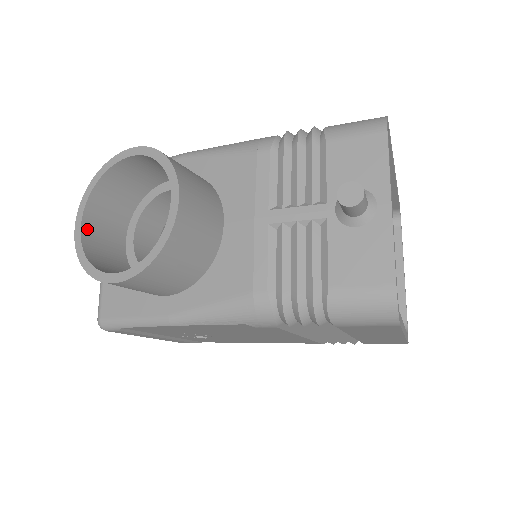
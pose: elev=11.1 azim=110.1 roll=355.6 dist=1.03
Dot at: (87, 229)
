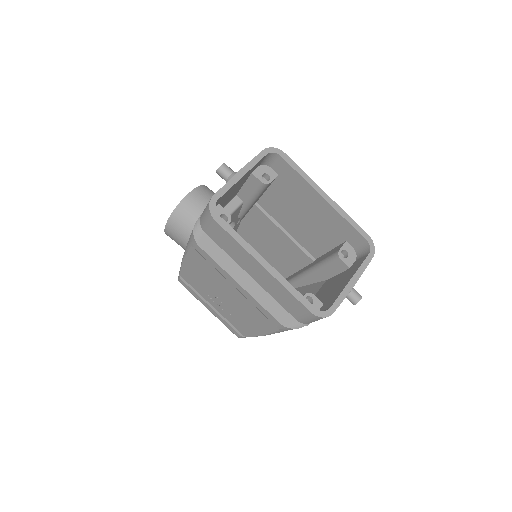
Dot at: occluded
